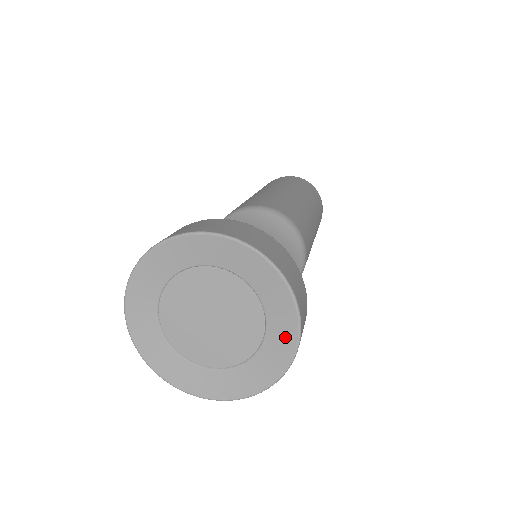
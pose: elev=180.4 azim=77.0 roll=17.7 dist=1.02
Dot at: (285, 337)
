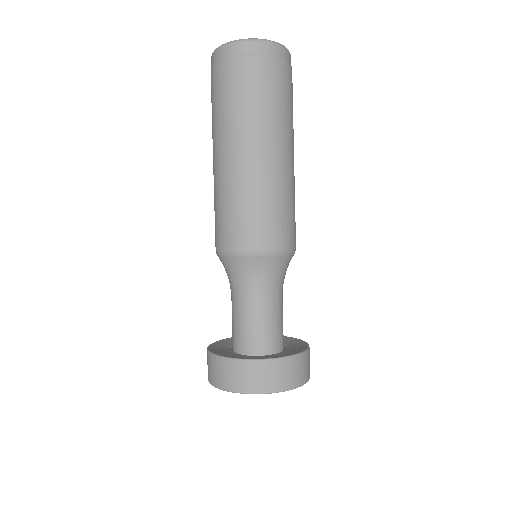
Dot at: occluded
